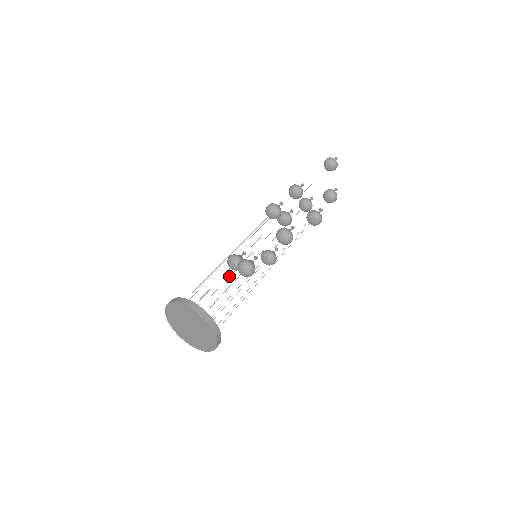
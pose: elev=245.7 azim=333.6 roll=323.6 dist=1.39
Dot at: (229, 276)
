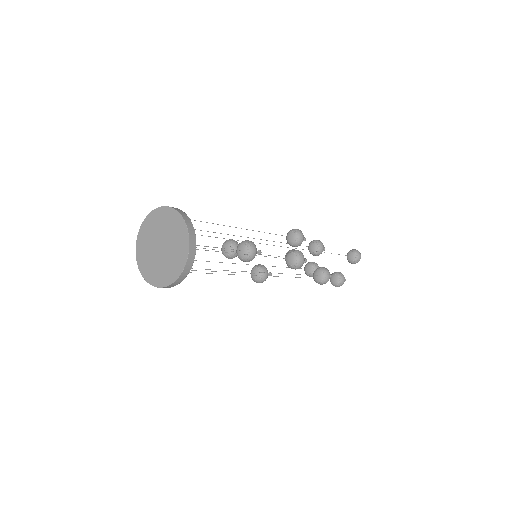
Dot at: occluded
